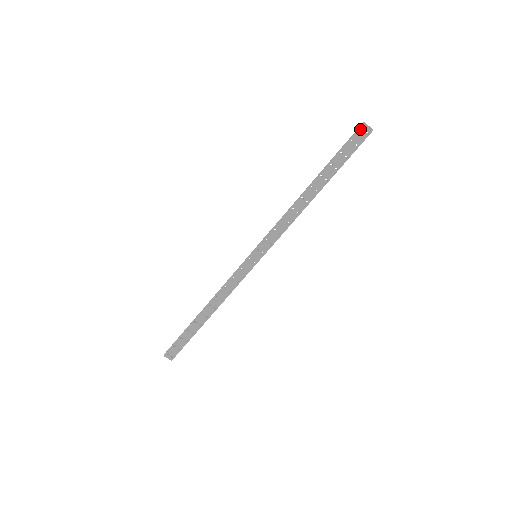
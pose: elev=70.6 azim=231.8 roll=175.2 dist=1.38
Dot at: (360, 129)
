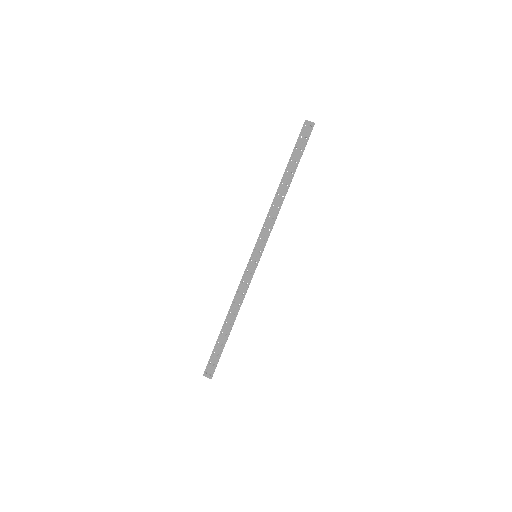
Dot at: (304, 126)
